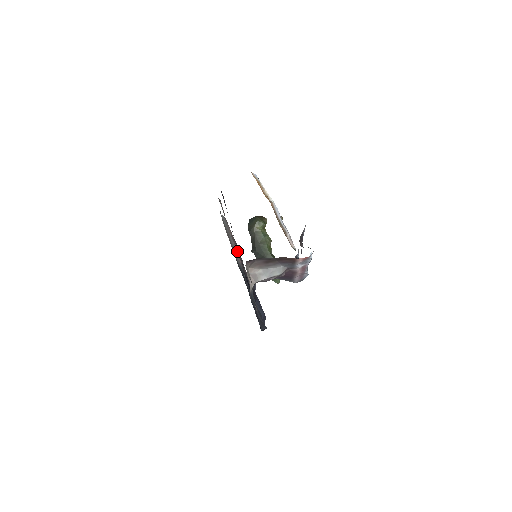
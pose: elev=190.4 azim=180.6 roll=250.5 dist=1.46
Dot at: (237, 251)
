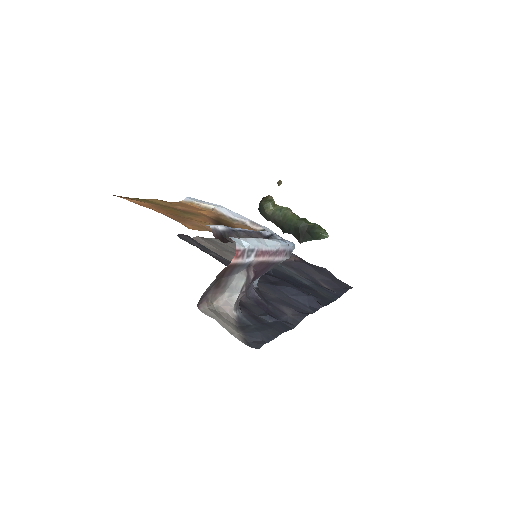
Dot at: occluded
